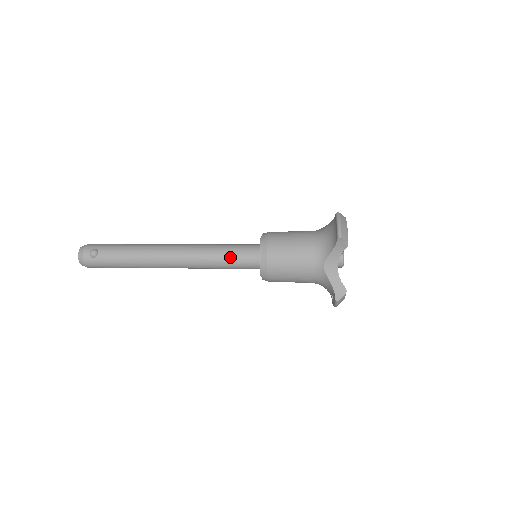
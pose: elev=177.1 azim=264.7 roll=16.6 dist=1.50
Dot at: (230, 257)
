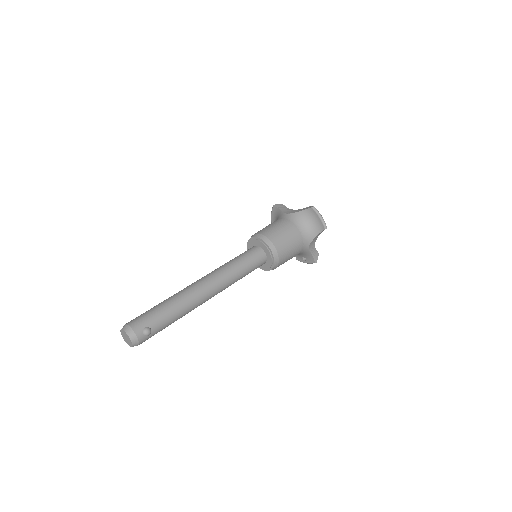
Dot at: (249, 270)
